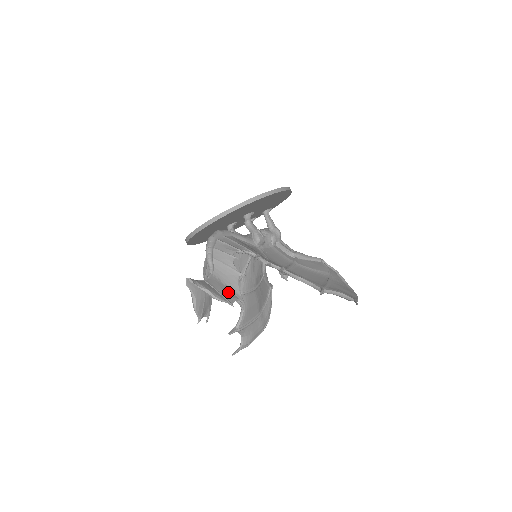
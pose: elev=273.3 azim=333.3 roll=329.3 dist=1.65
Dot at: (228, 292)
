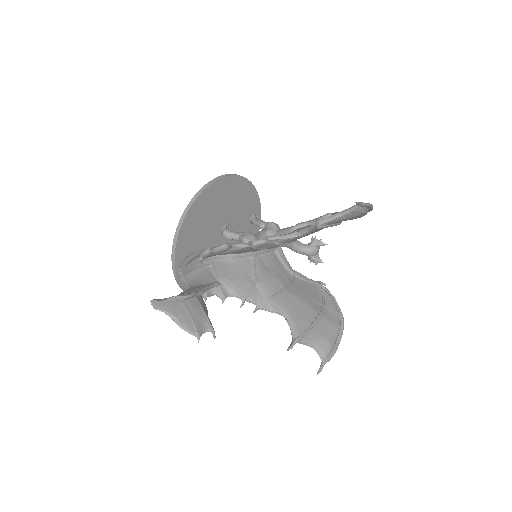
Dot at: (200, 287)
